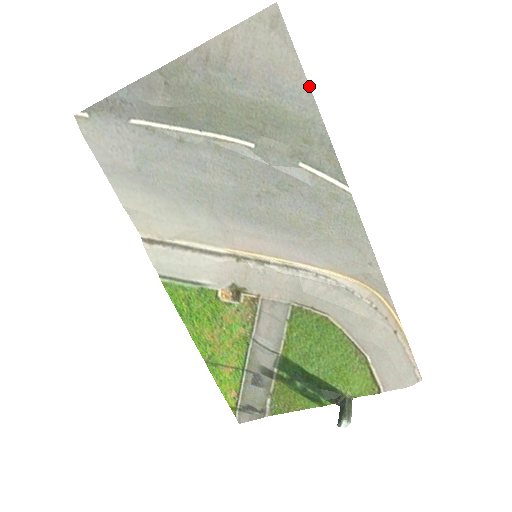
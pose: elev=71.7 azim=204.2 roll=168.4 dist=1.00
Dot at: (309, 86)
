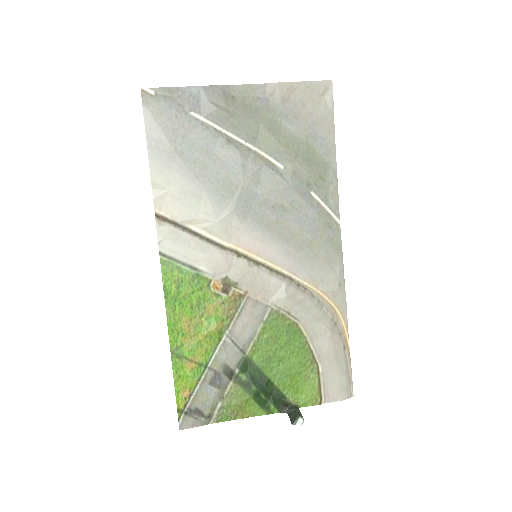
Dot at: occluded
